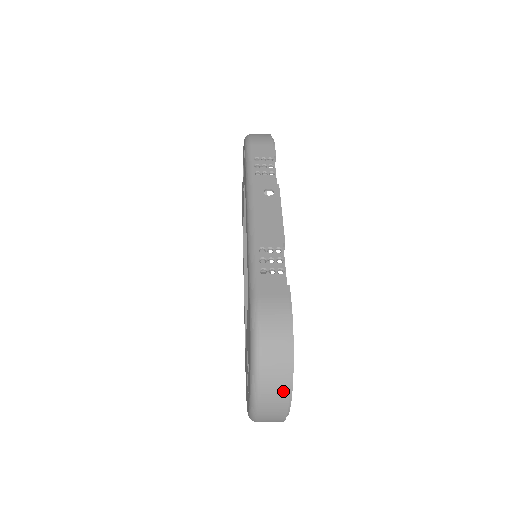
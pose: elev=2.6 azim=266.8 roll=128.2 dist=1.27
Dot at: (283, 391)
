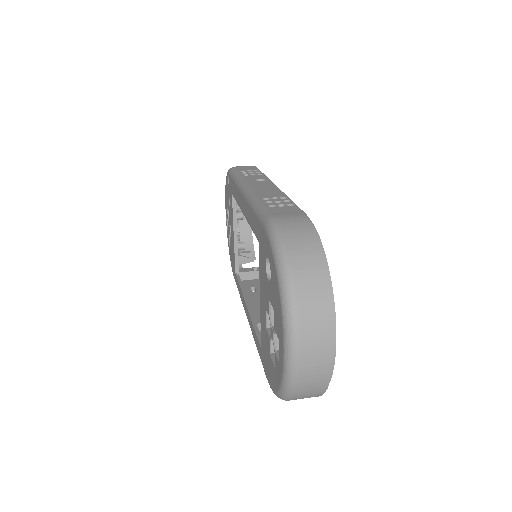
Dot at: (324, 302)
